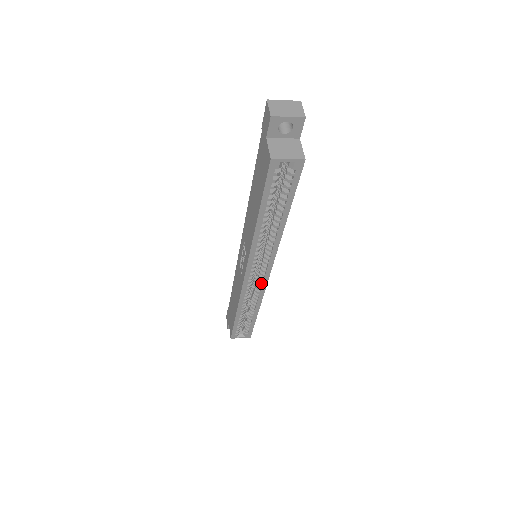
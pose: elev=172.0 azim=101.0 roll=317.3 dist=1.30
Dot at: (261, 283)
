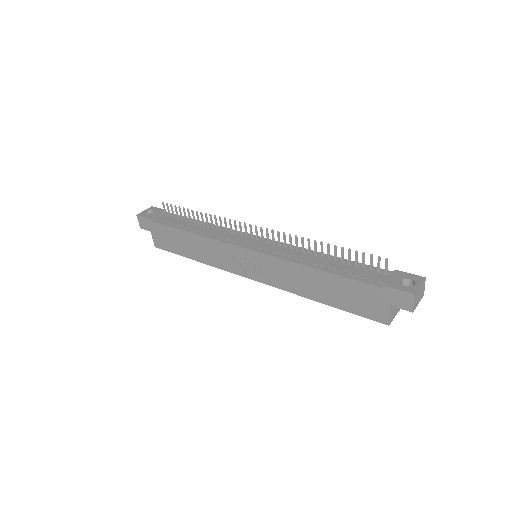
Dot at: occluded
